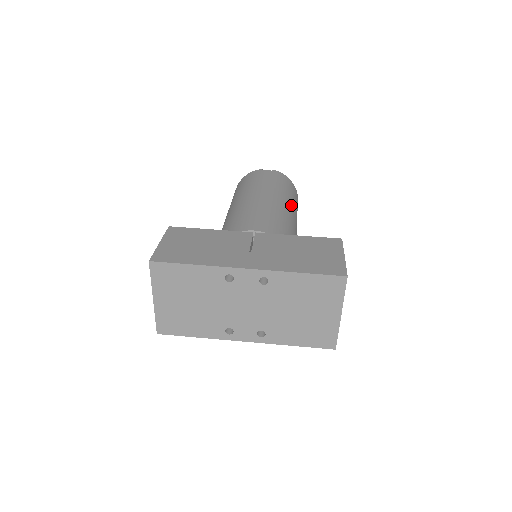
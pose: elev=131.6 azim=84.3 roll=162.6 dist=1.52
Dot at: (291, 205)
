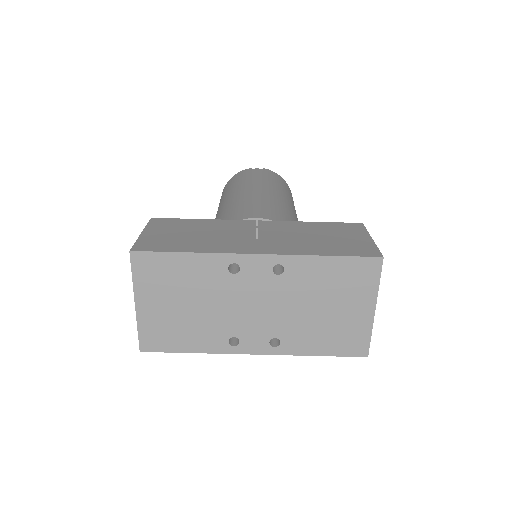
Dot at: (290, 201)
